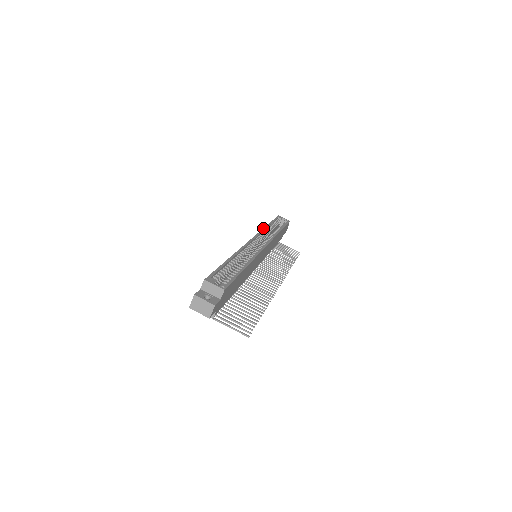
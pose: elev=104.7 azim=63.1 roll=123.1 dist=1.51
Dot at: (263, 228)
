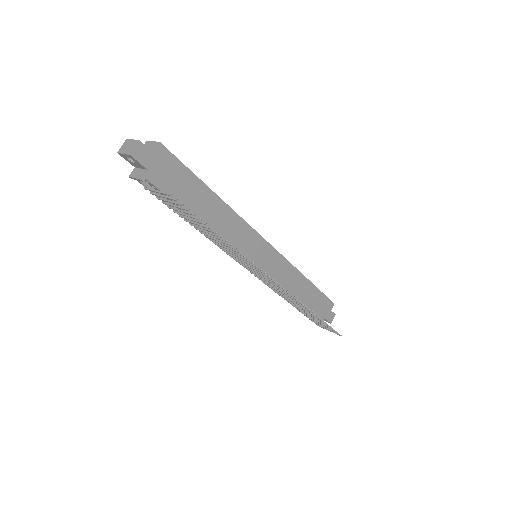
Dot at: occluded
